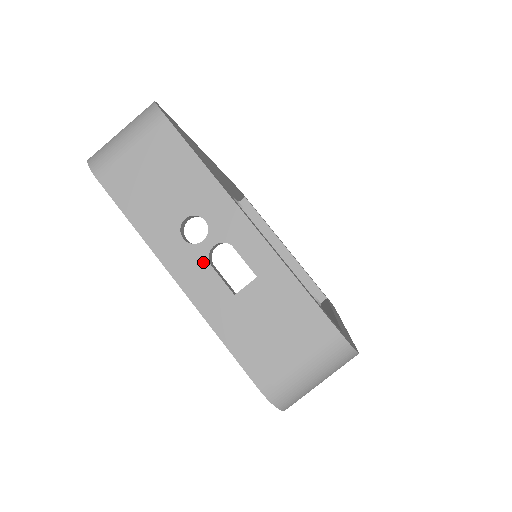
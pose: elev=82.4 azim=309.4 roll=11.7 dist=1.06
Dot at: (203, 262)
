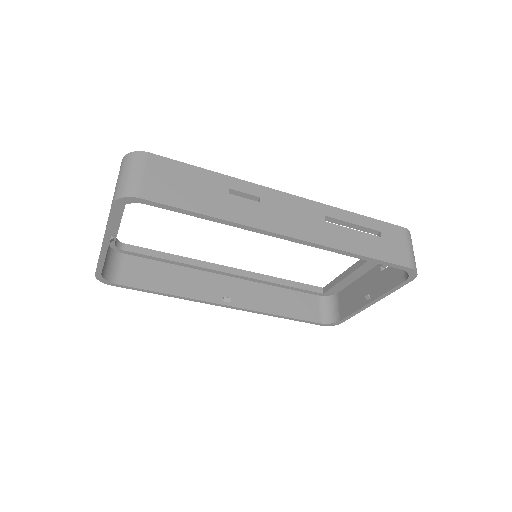
Dot at: occluded
